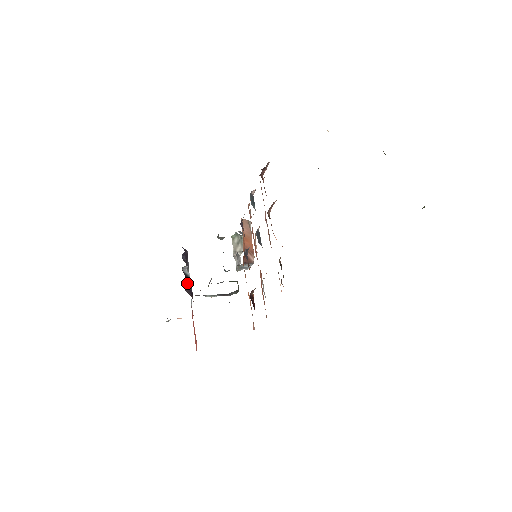
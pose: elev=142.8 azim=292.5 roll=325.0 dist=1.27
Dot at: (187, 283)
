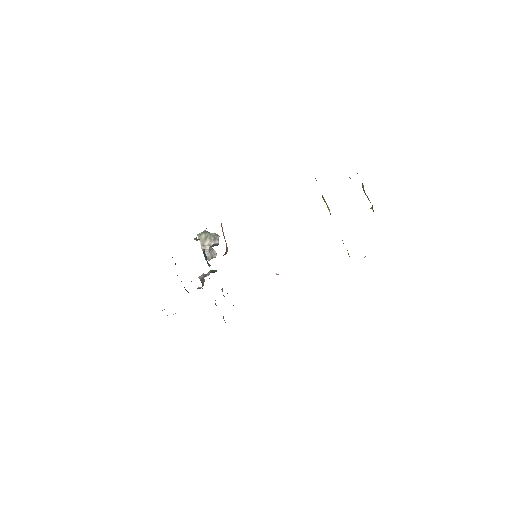
Dot at: occluded
